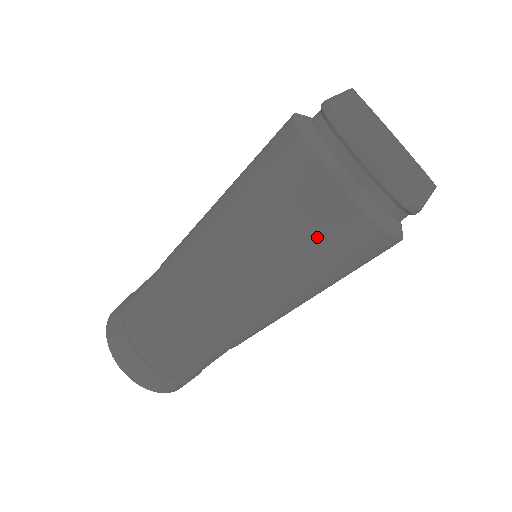
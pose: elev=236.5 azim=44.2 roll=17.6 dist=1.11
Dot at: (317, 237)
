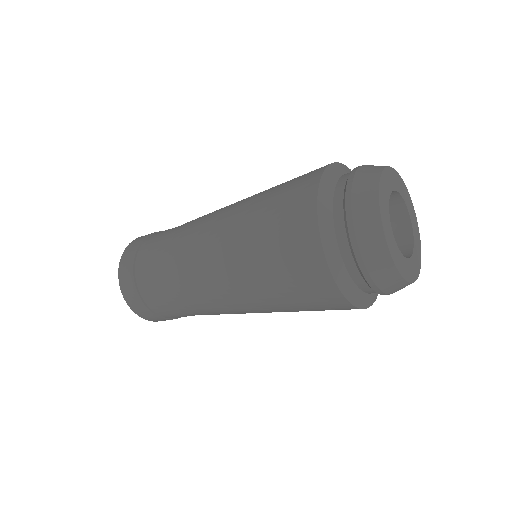
Dot at: (299, 290)
